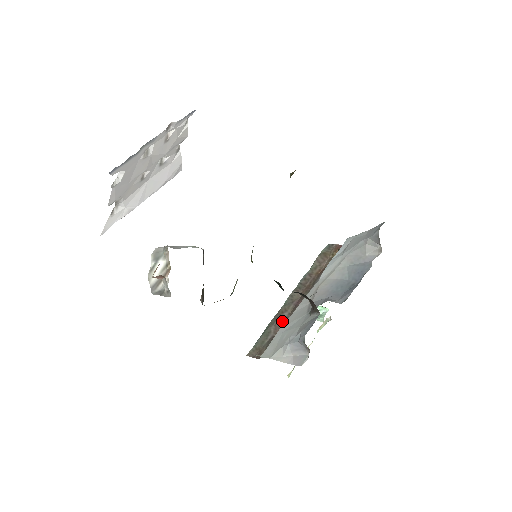
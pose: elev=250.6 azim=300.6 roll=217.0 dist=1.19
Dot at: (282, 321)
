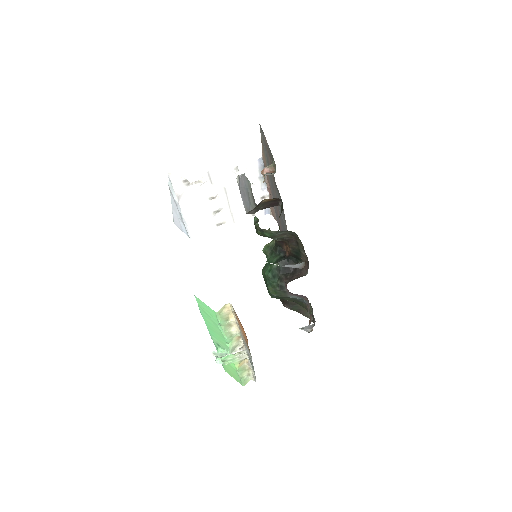
Dot at: occluded
